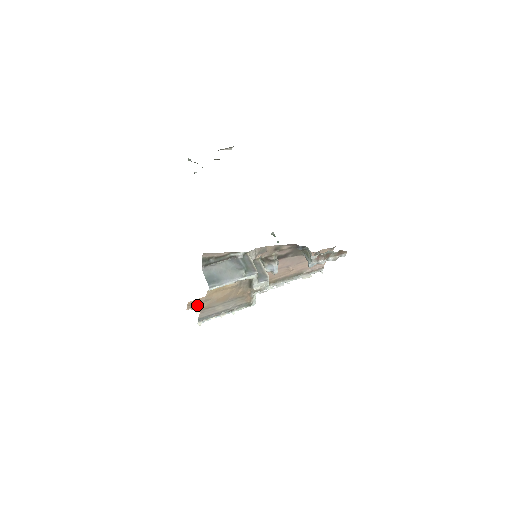
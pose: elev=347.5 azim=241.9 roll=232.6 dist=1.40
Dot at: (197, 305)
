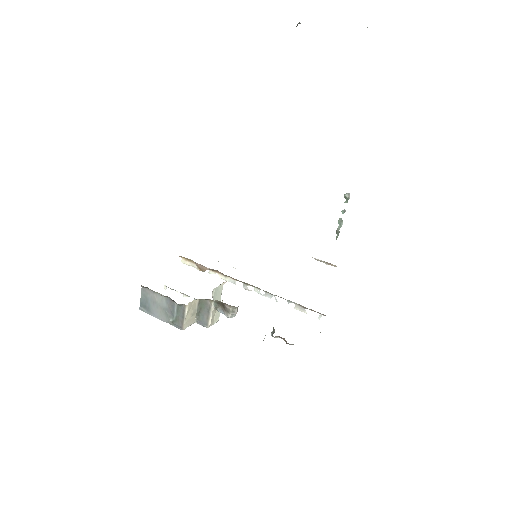
Dot at: (183, 257)
